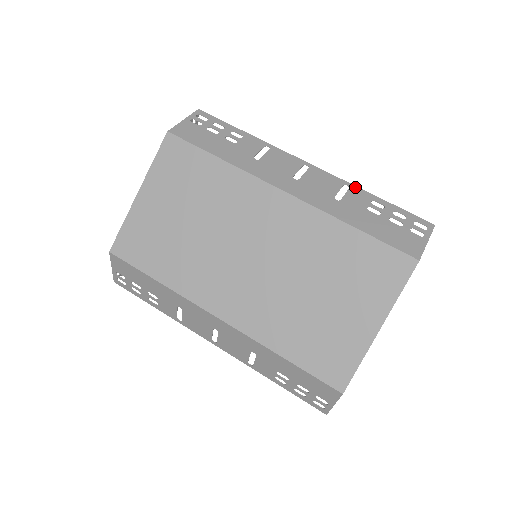
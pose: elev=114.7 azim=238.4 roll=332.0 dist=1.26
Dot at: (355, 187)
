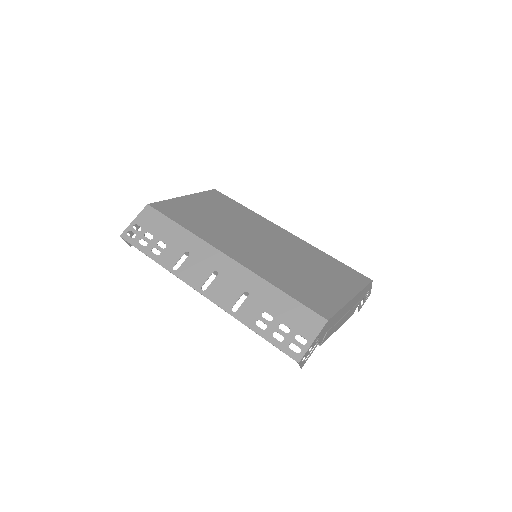
Dot at: occluded
